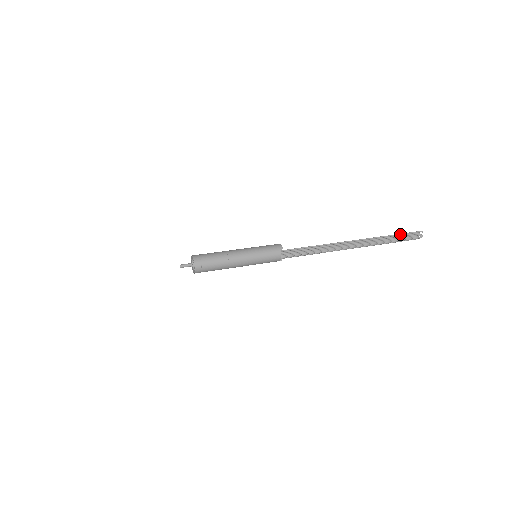
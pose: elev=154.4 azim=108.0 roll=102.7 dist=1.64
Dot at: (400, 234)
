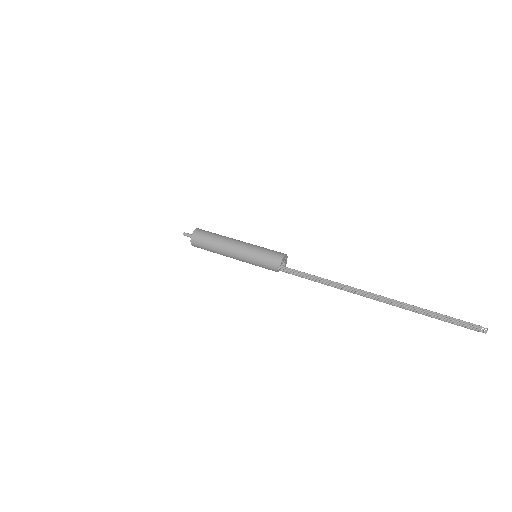
Dot at: (446, 316)
